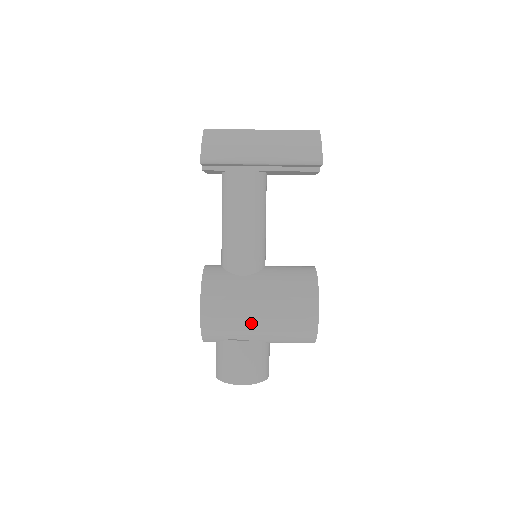
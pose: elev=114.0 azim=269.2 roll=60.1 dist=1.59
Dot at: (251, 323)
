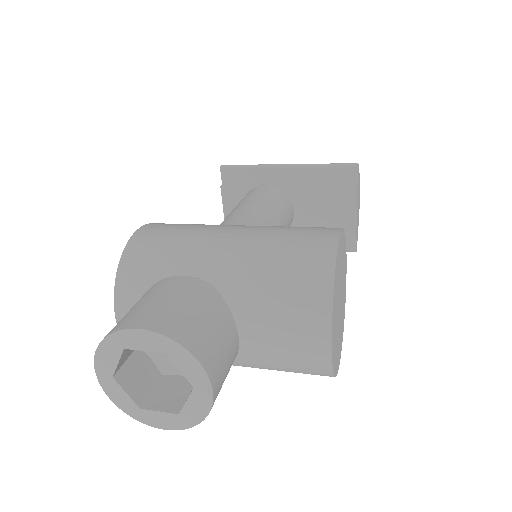
Dot at: (213, 242)
